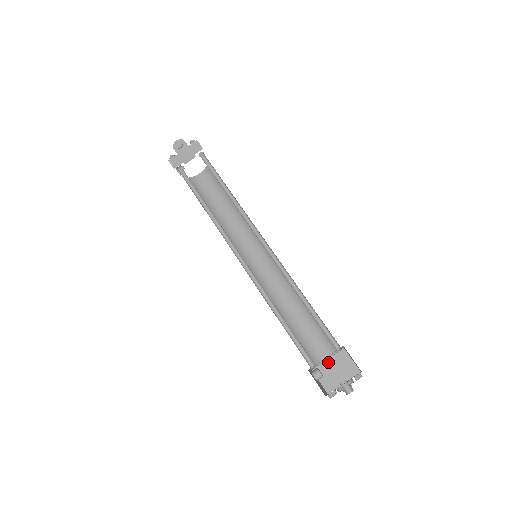
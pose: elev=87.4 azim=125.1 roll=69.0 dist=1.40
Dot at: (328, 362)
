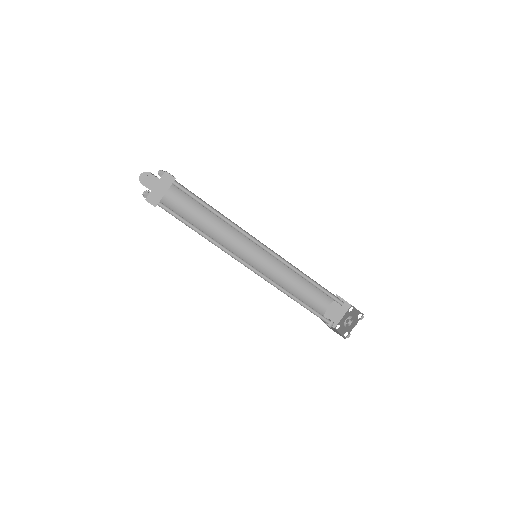
Dot at: (329, 308)
